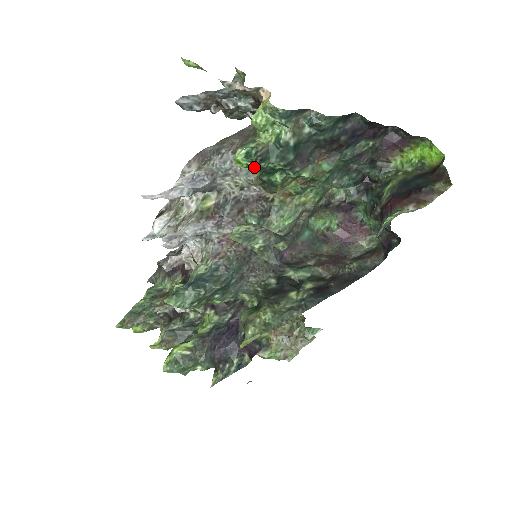
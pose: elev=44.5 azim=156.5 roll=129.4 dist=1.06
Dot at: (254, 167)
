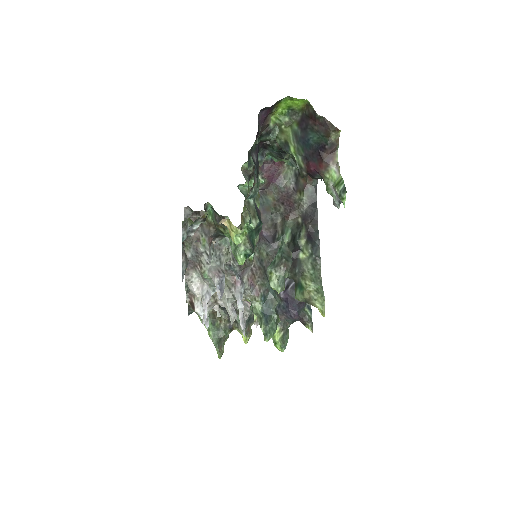
Dot at: occluded
